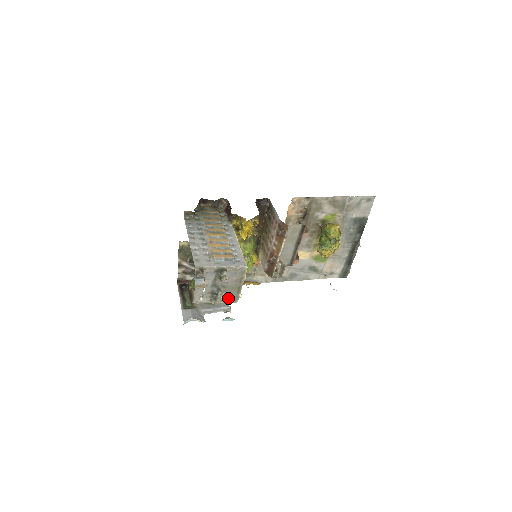
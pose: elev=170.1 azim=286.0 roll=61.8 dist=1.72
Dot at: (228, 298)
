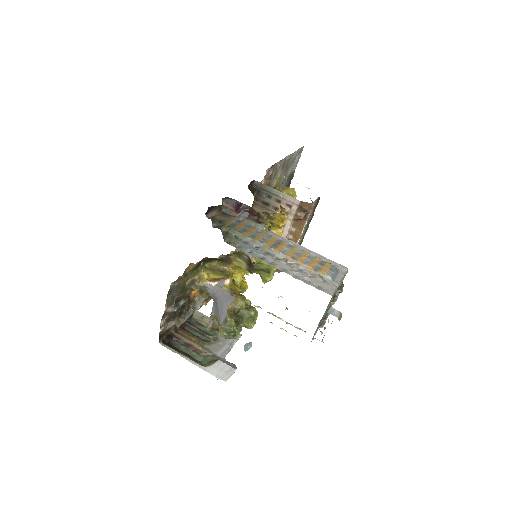
Dot at: occluded
